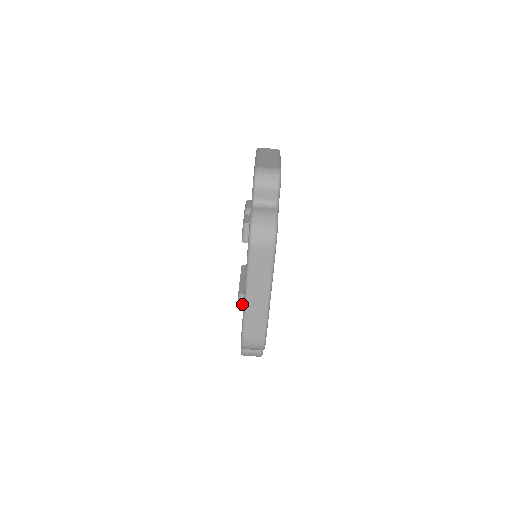
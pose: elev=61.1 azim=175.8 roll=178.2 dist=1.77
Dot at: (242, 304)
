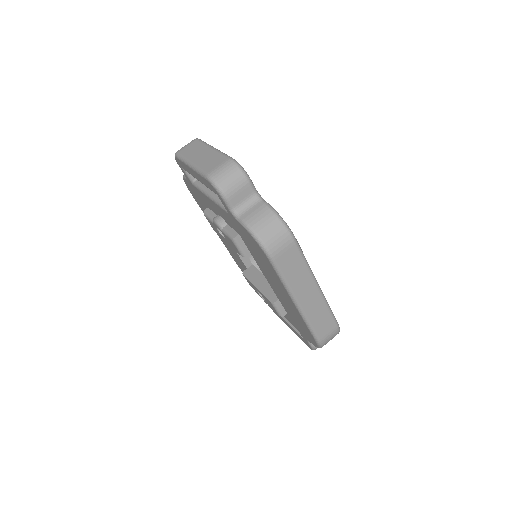
Dot at: (282, 309)
